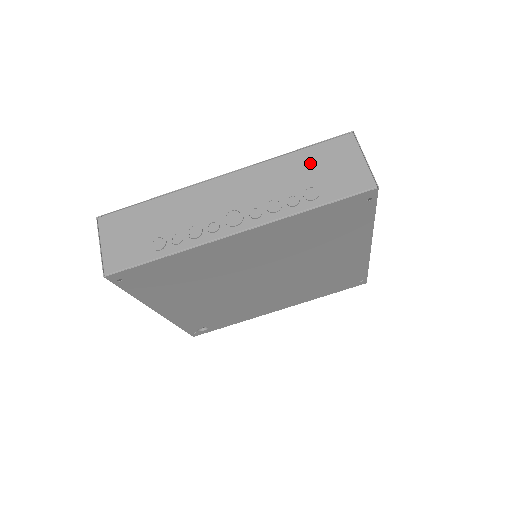
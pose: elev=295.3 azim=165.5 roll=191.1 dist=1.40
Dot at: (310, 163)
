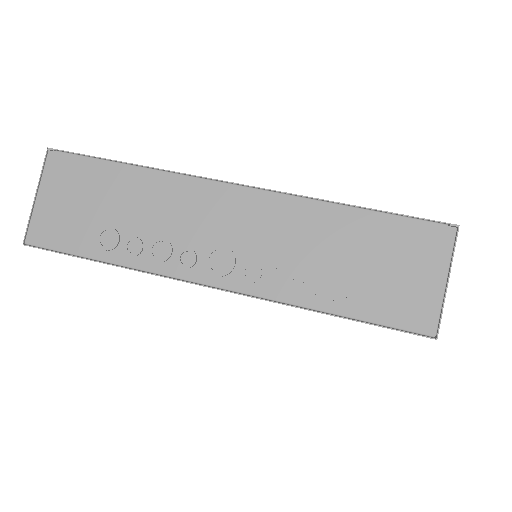
Dot at: (367, 240)
